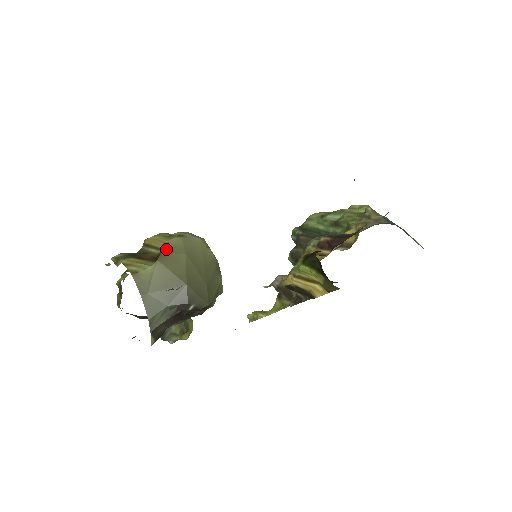
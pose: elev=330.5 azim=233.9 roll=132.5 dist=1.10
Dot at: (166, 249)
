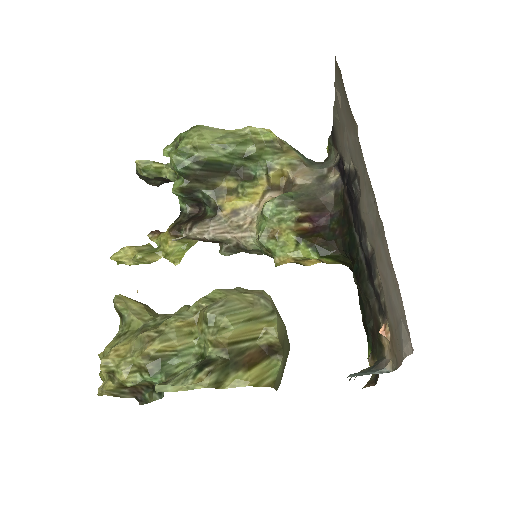
Dot at: (281, 340)
